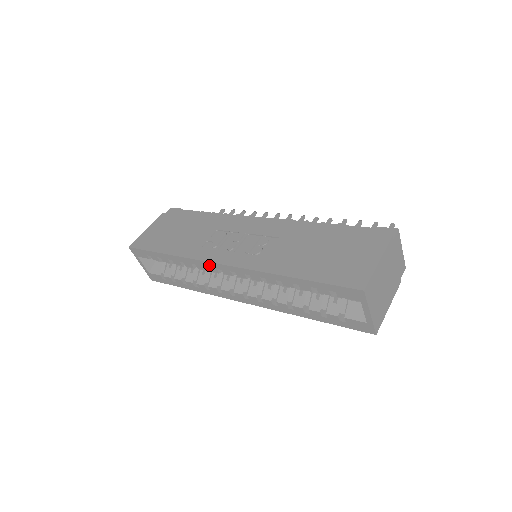
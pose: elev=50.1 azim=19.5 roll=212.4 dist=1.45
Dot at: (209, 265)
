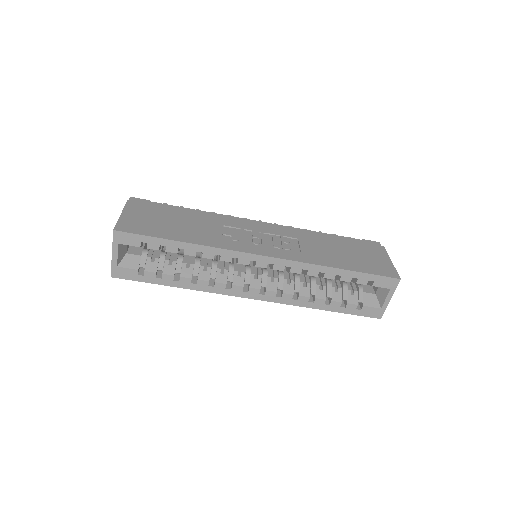
Dot at: (243, 256)
